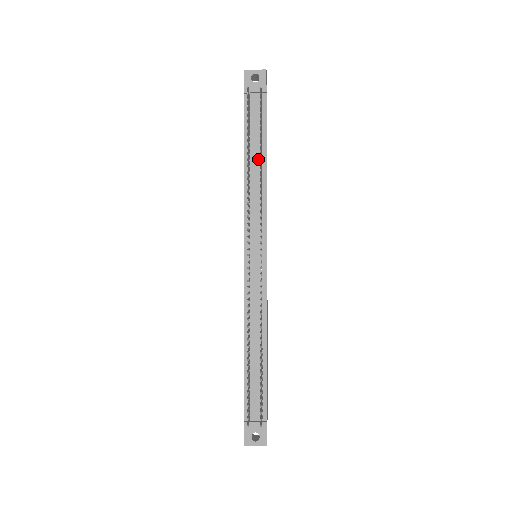
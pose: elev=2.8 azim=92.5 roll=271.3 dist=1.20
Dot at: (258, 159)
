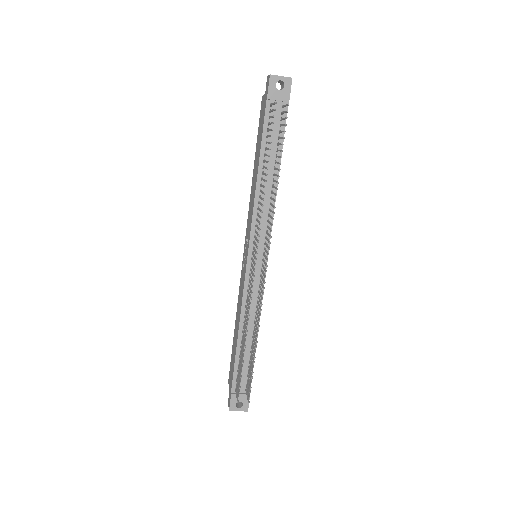
Dot at: (272, 169)
